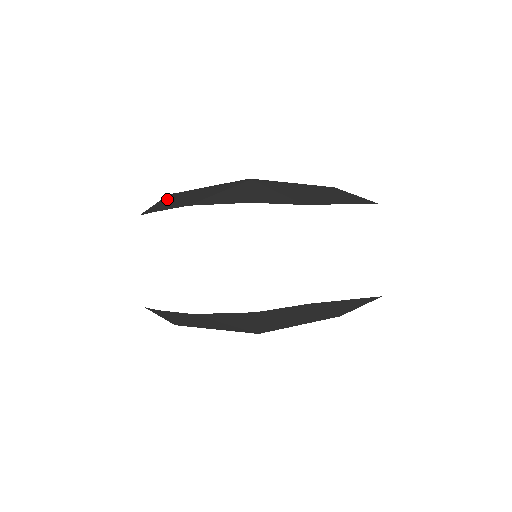
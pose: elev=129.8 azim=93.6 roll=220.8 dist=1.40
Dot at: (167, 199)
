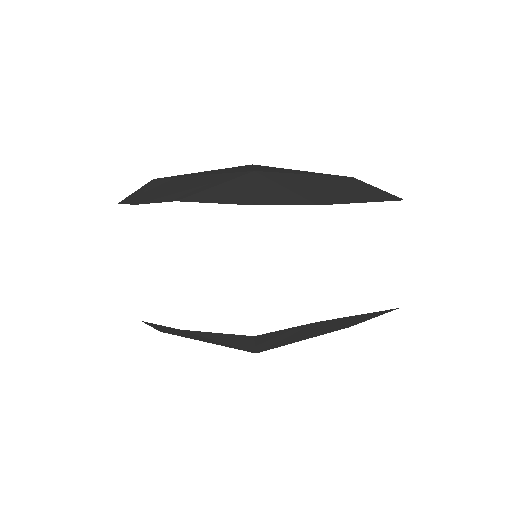
Dot at: (151, 186)
